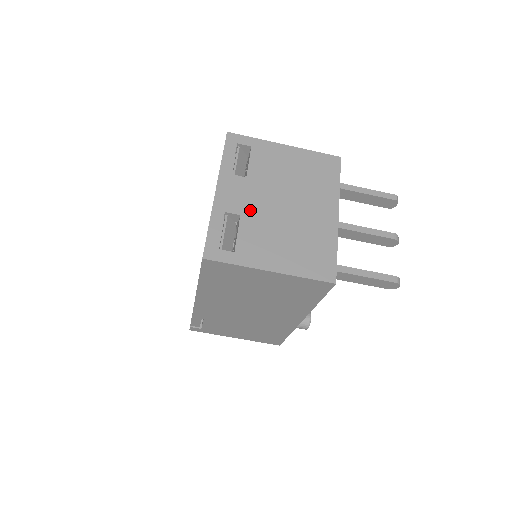
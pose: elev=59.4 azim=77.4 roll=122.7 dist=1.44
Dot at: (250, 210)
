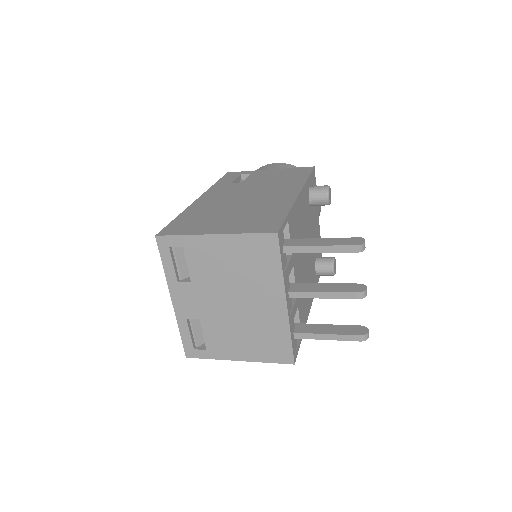
Dot at: (205, 313)
